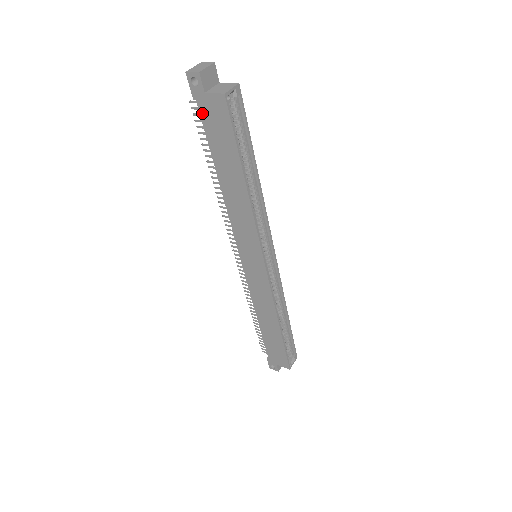
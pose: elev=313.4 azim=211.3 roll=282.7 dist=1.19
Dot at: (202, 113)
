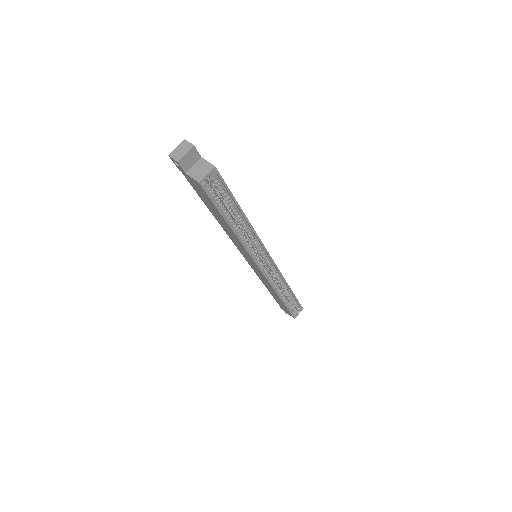
Dot at: (188, 180)
